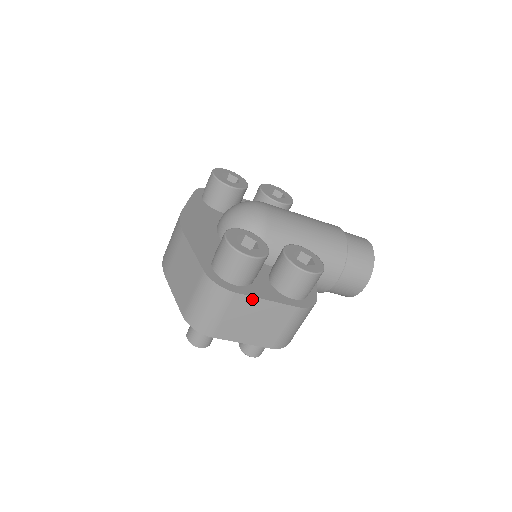
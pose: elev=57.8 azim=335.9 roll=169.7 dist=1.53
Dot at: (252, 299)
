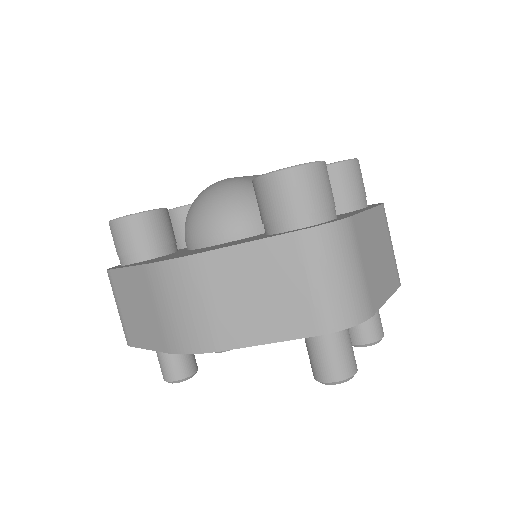
Dot at: (362, 217)
